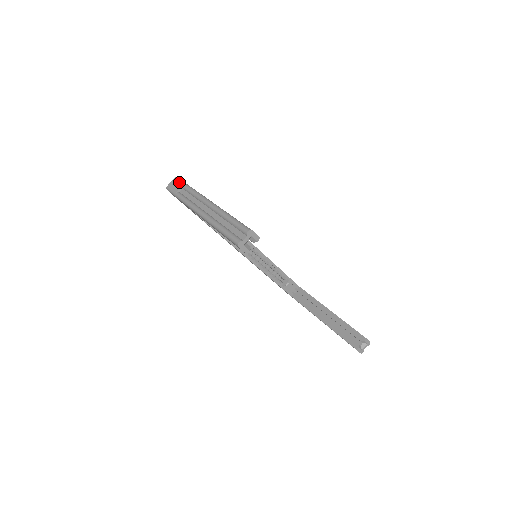
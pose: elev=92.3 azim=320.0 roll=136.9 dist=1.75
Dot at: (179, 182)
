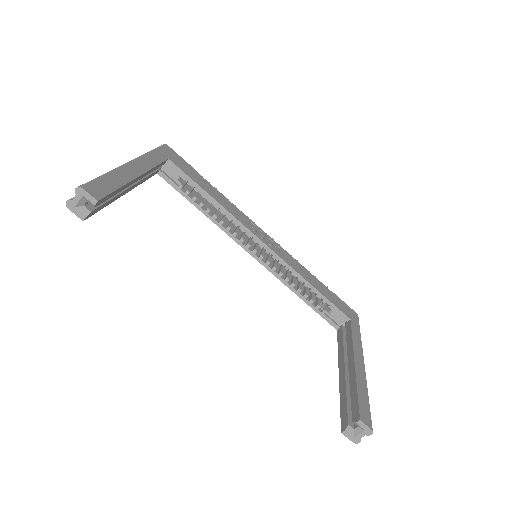
Dot at: occluded
